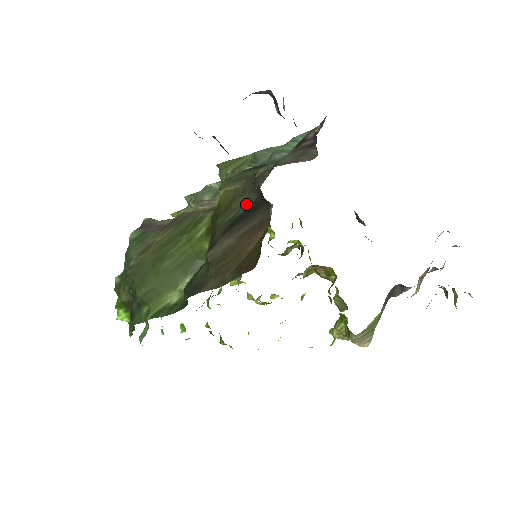
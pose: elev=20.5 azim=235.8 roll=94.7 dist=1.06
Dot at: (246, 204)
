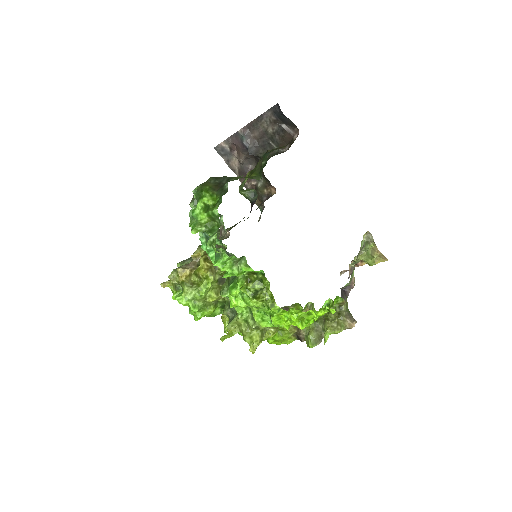
Dot at: occluded
